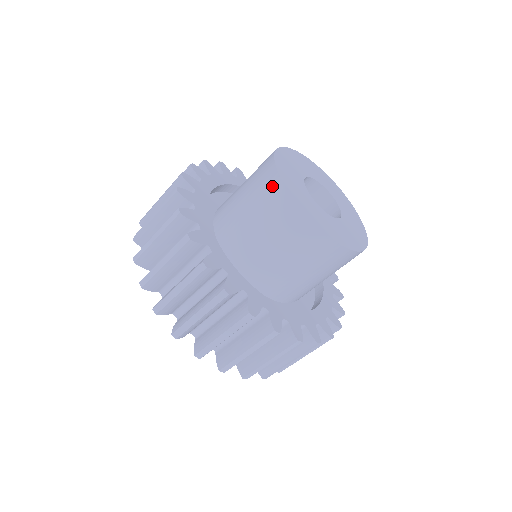
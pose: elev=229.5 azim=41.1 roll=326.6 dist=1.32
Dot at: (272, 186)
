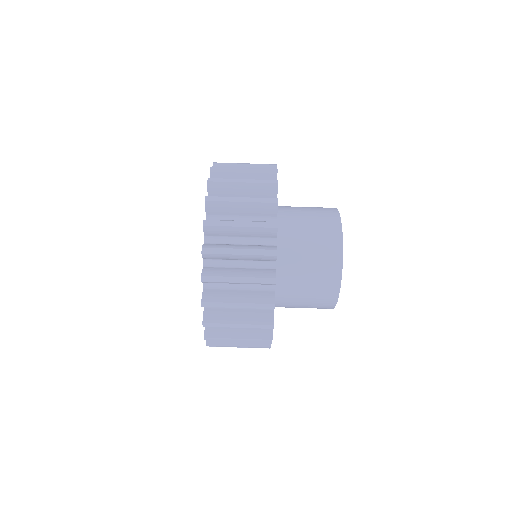
Dot at: (334, 247)
